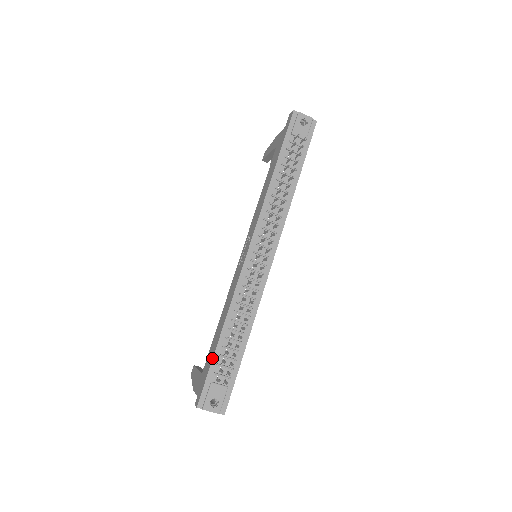
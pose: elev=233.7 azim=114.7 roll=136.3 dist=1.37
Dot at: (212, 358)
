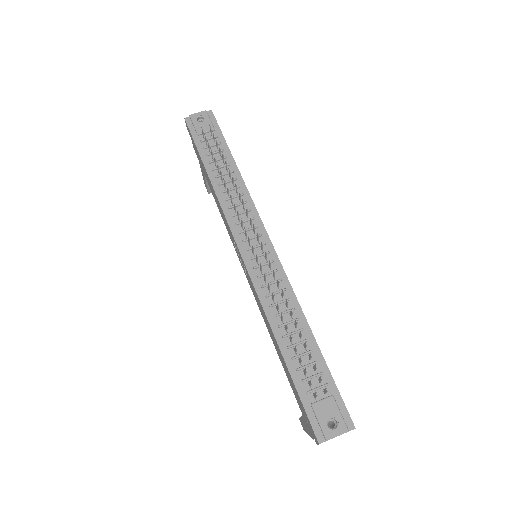
Dot at: (291, 379)
